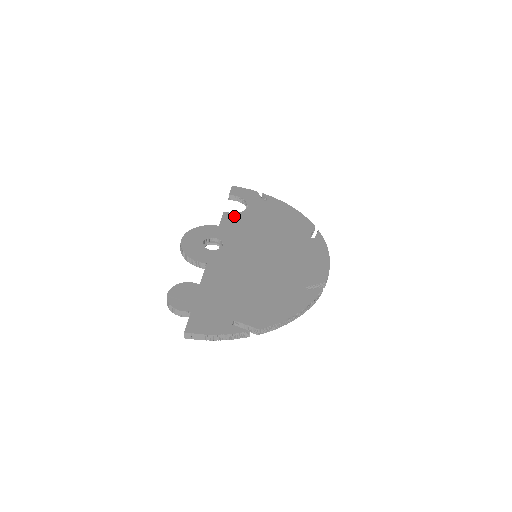
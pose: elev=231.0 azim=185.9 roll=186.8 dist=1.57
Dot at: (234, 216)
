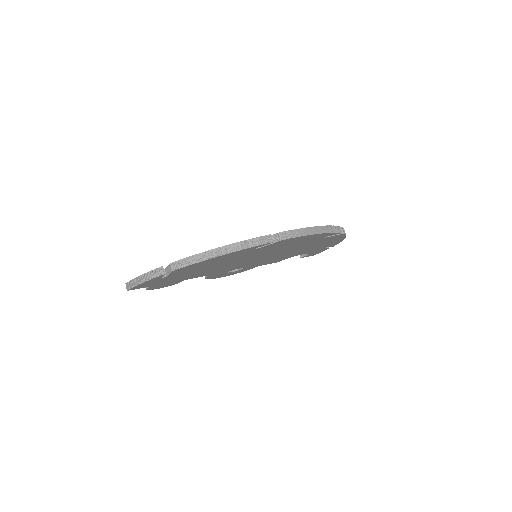
Dot at: occluded
